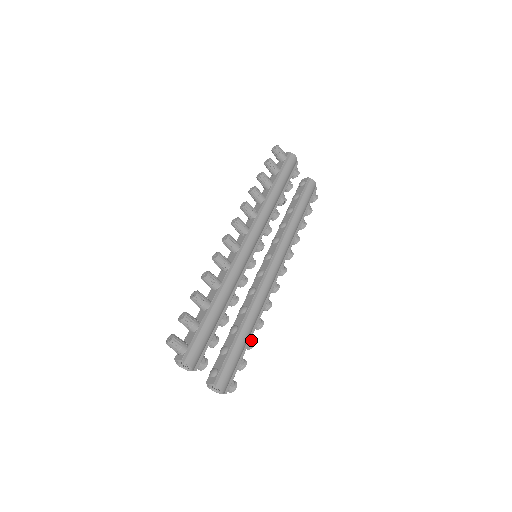
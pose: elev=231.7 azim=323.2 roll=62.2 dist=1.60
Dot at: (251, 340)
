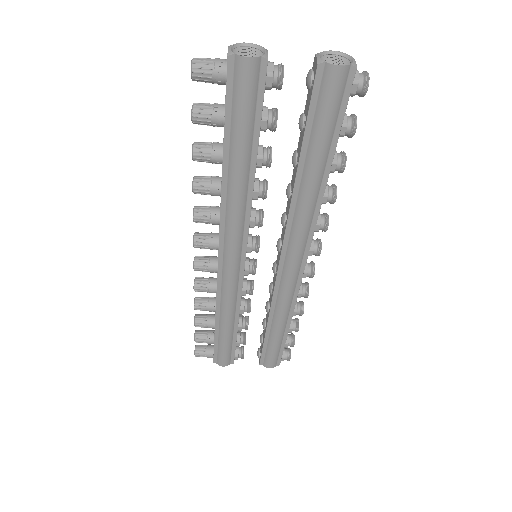
Dot at: (290, 330)
